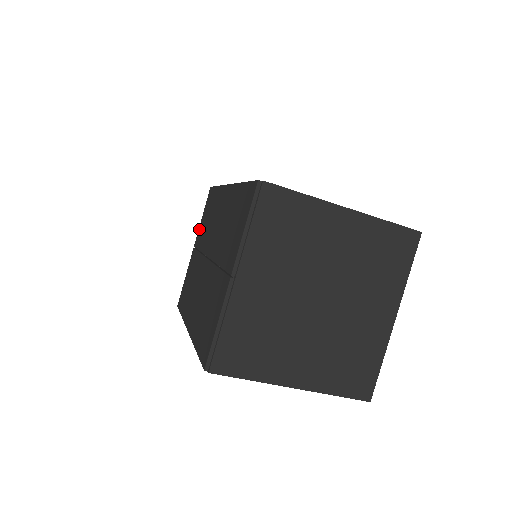
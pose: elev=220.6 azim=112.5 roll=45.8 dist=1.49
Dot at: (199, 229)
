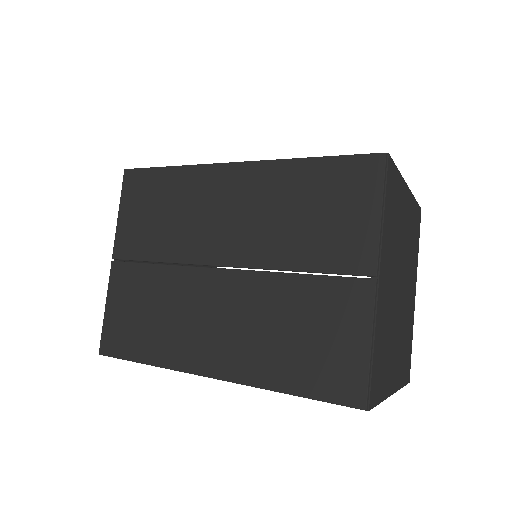
Dot at: (121, 232)
